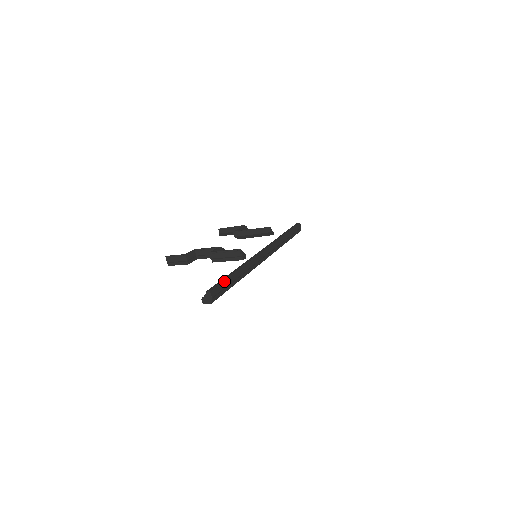
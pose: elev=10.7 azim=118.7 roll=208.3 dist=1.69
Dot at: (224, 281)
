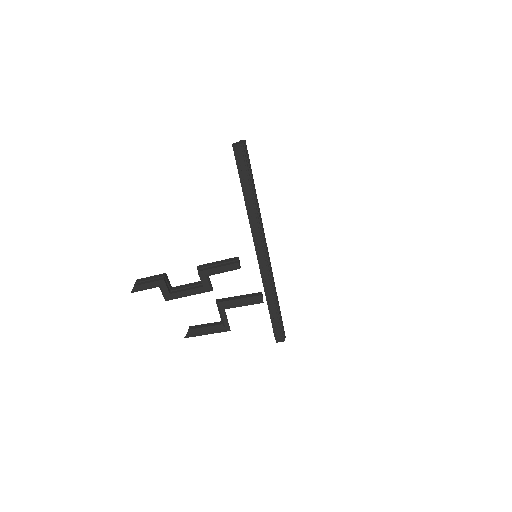
Dot at: occluded
